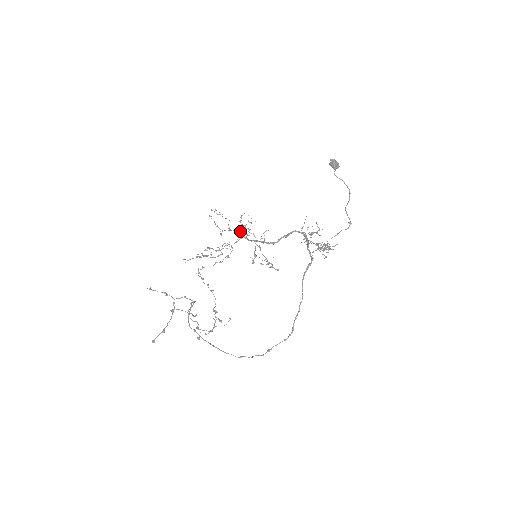
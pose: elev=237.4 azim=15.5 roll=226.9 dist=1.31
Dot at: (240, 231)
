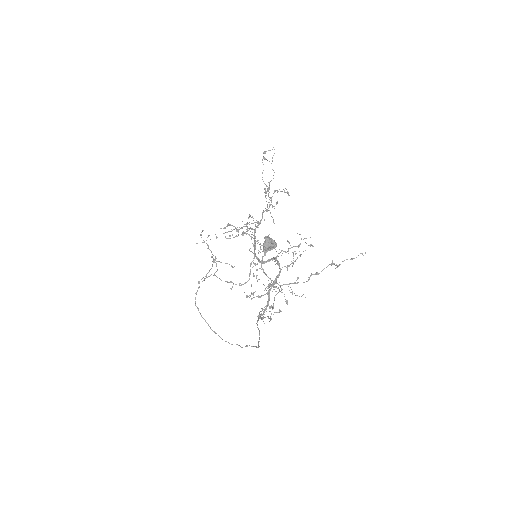
Dot at: occluded
